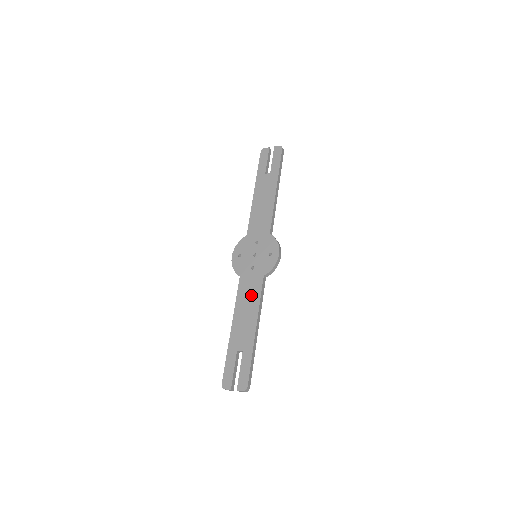
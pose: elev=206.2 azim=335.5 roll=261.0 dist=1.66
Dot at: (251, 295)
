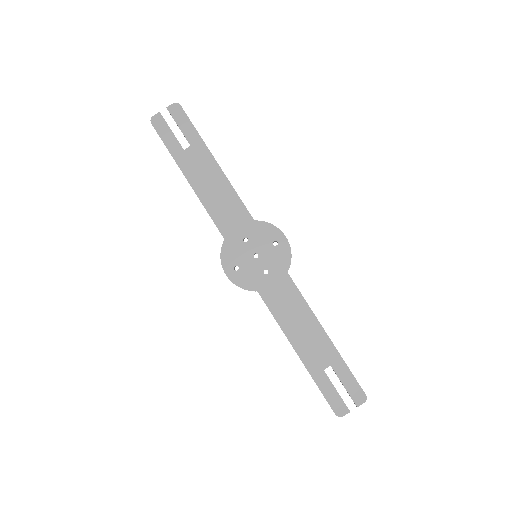
Dot at: (290, 303)
